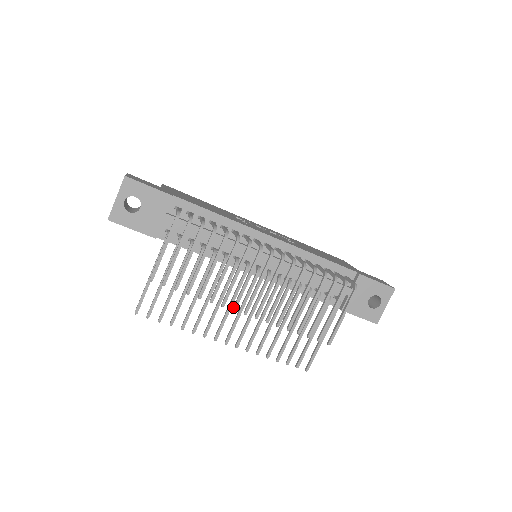
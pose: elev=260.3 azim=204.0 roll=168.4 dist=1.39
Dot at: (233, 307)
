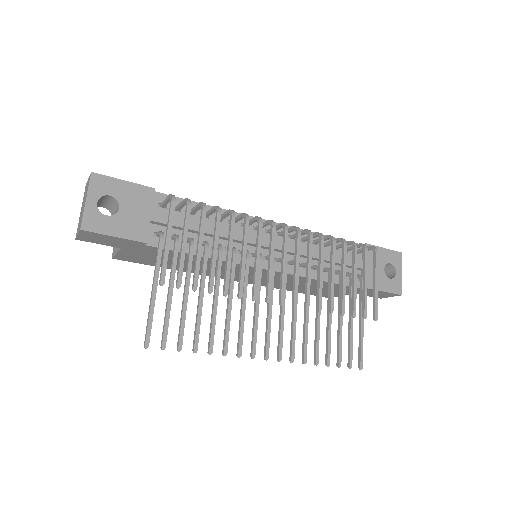
Dot at: (266, 298)
